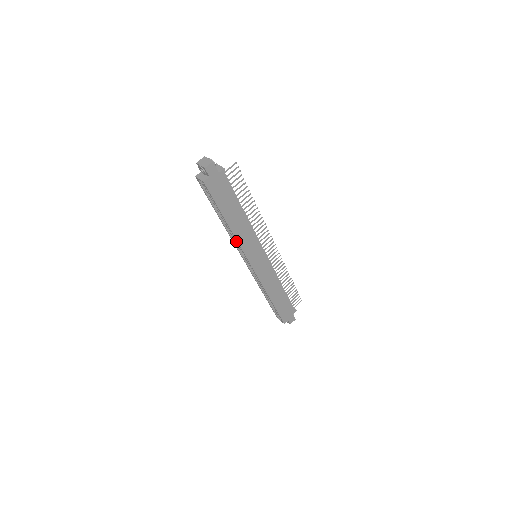
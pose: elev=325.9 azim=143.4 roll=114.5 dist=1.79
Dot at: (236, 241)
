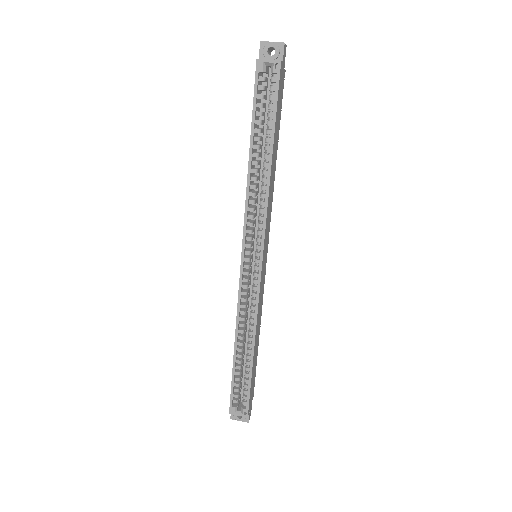
Dot at: (252, 211)
